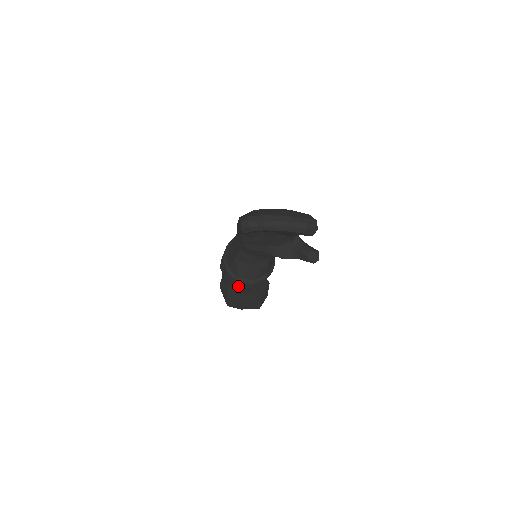
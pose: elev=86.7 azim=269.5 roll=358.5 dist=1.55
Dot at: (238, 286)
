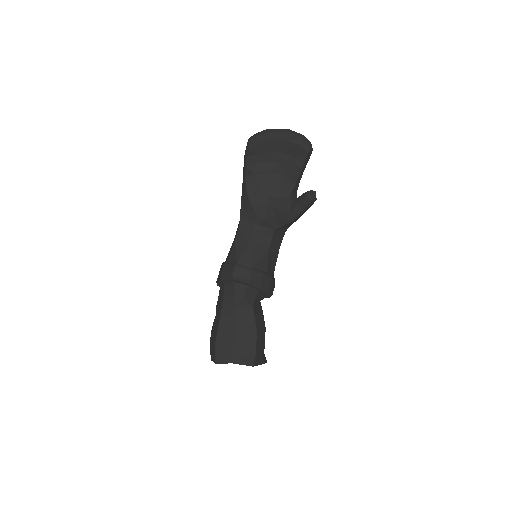
Dot at: (233, 292)
